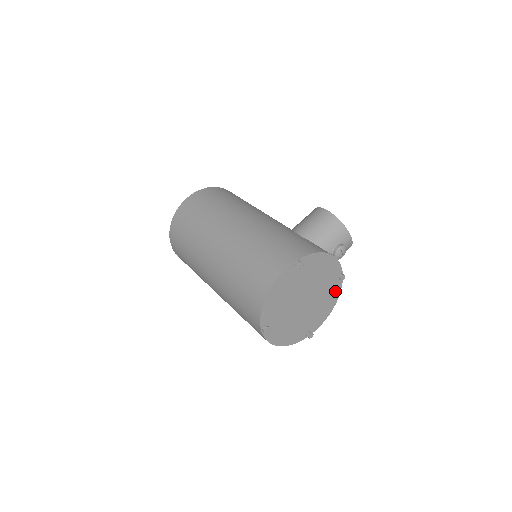
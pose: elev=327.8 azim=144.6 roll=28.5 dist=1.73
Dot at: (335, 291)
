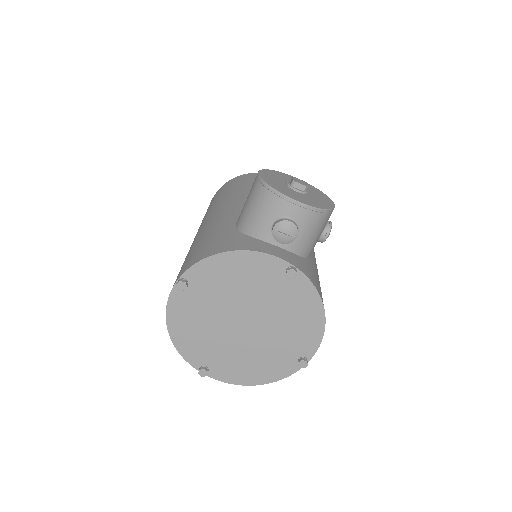
Dot at: (303, 293)
